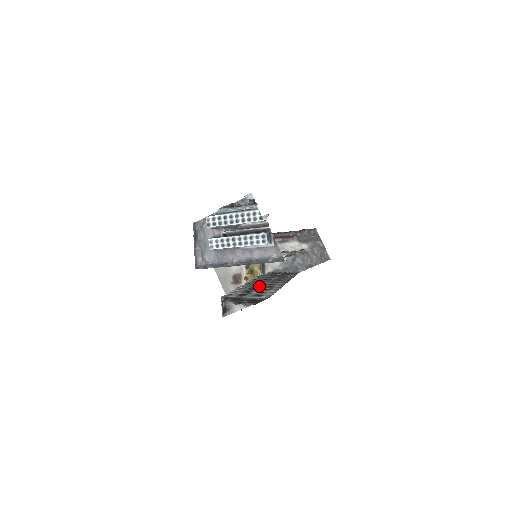
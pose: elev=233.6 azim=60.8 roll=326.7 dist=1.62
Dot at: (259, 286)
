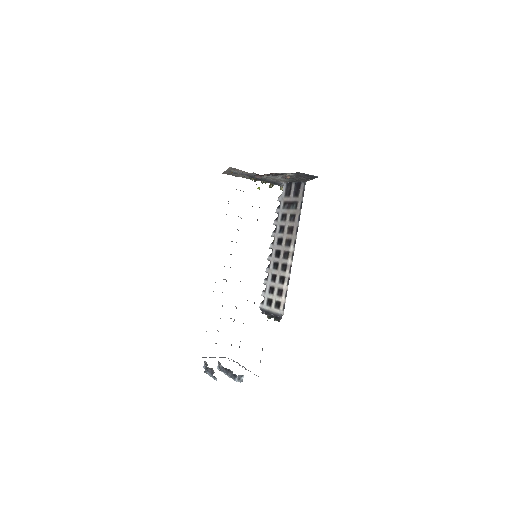
Dot at: (278, 264)
